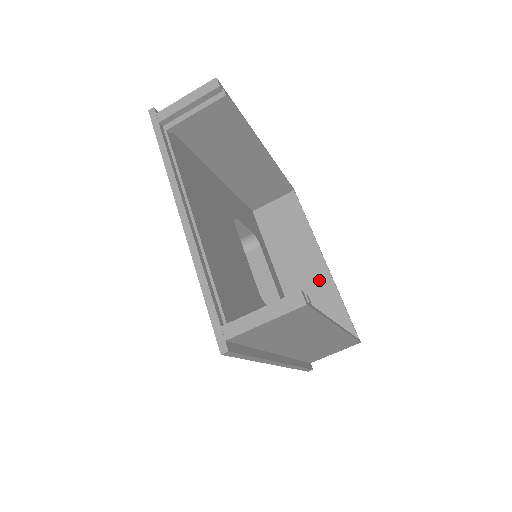
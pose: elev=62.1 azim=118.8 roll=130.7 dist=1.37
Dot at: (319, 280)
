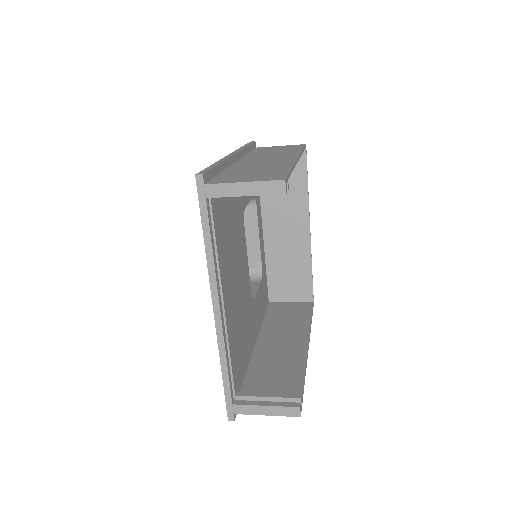
Dot at: (299, 246)
